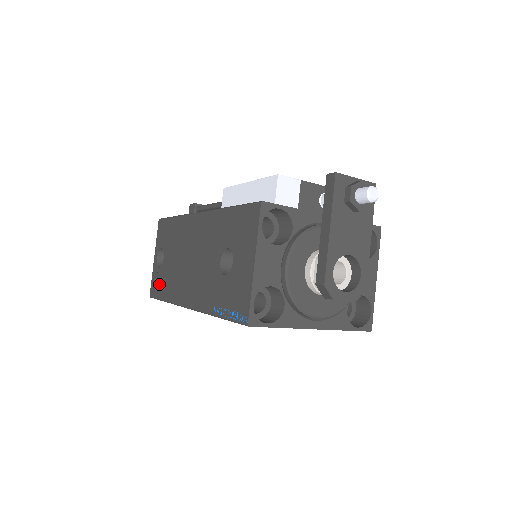
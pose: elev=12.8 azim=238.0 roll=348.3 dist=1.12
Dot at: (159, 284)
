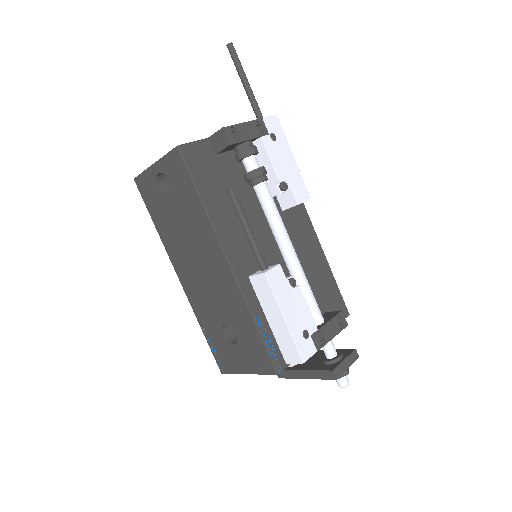
Dot at: (152, 200)
